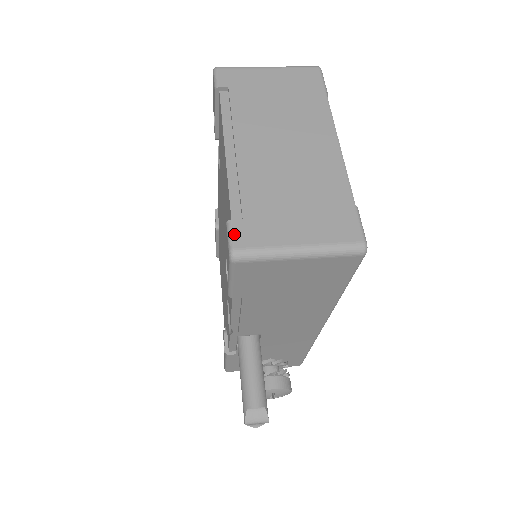
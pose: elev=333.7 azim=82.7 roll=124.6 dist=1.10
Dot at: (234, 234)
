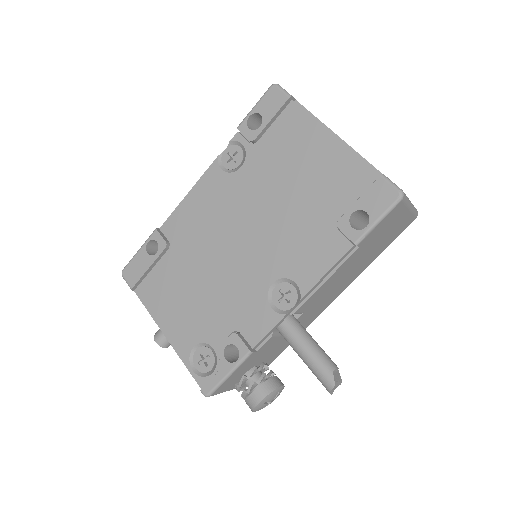
Dot at: occluded
